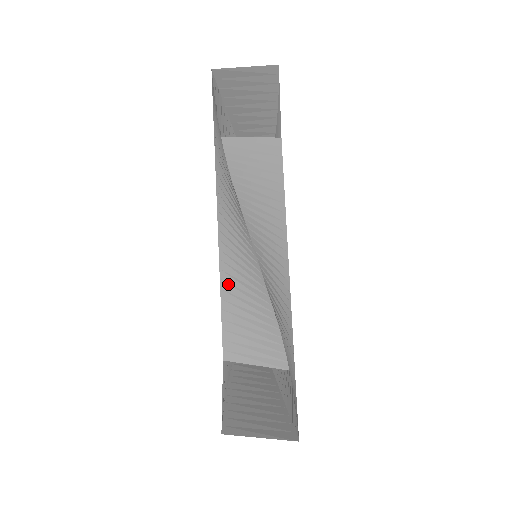
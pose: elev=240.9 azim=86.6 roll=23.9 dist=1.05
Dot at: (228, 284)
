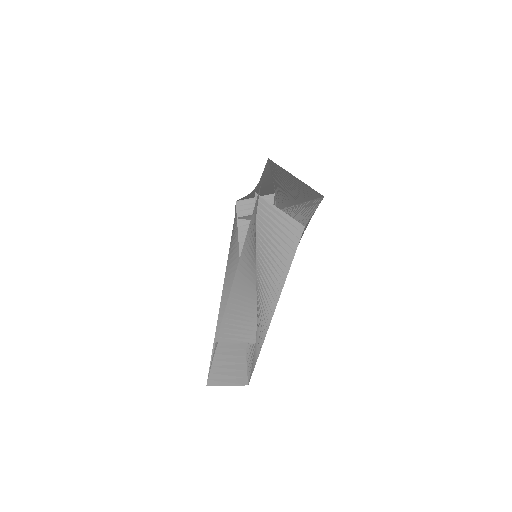
Dot at: (232, 304)
